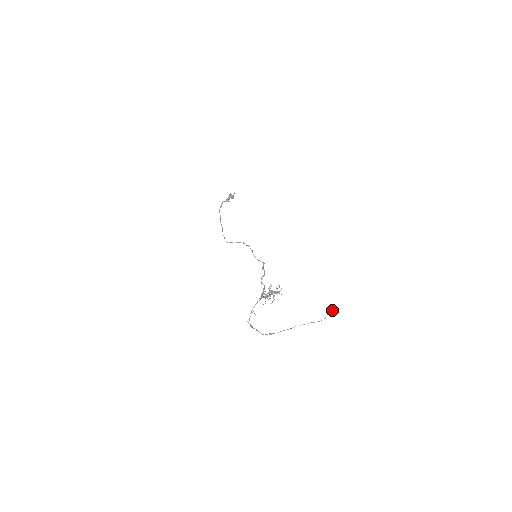
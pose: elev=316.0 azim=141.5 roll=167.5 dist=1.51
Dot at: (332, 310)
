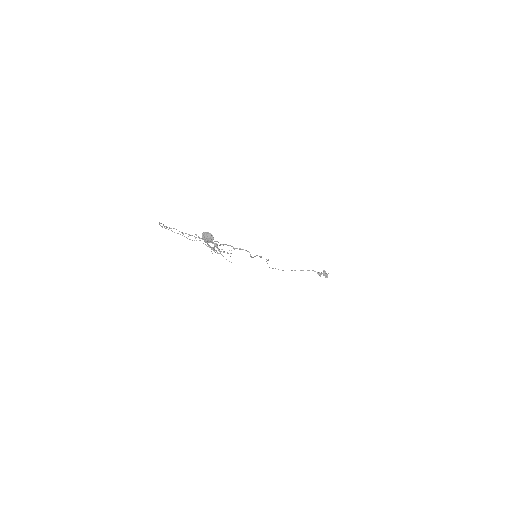
Dot at: (206, 233)
